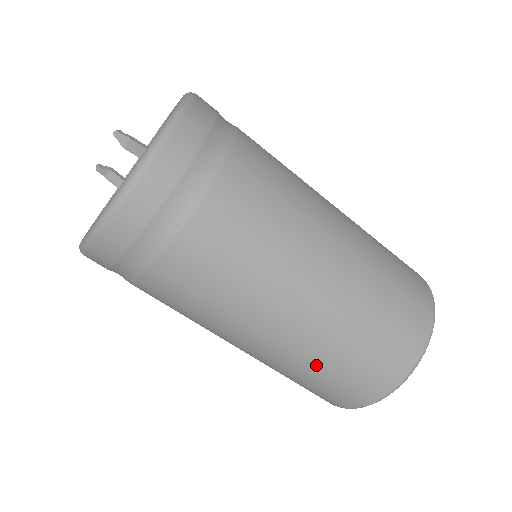
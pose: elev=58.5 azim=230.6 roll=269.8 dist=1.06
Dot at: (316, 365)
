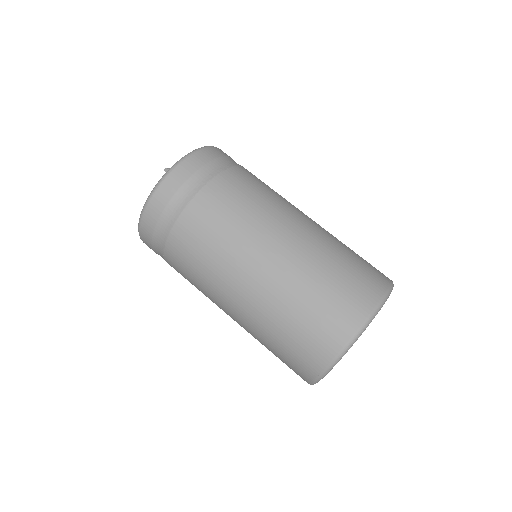
Dot at: (273, 327)
